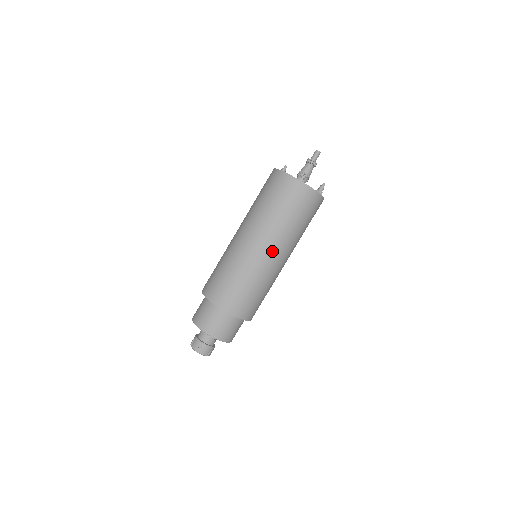
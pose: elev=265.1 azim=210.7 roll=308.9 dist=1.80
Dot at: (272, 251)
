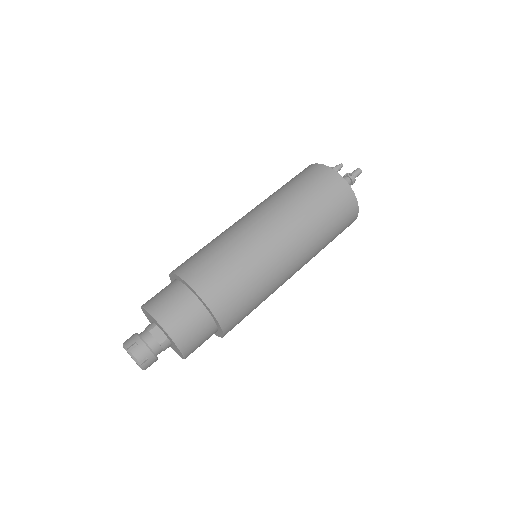
Dot at: (253, 214)
